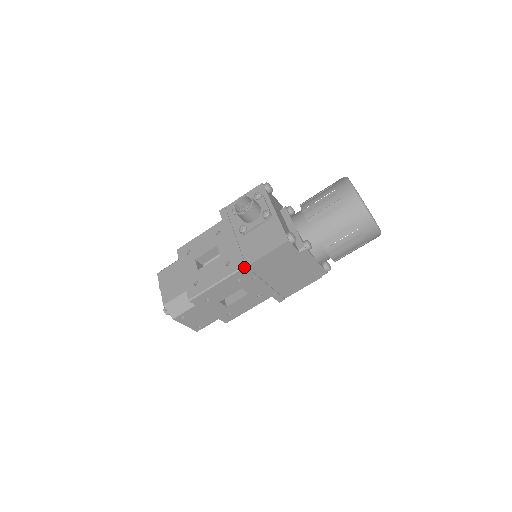
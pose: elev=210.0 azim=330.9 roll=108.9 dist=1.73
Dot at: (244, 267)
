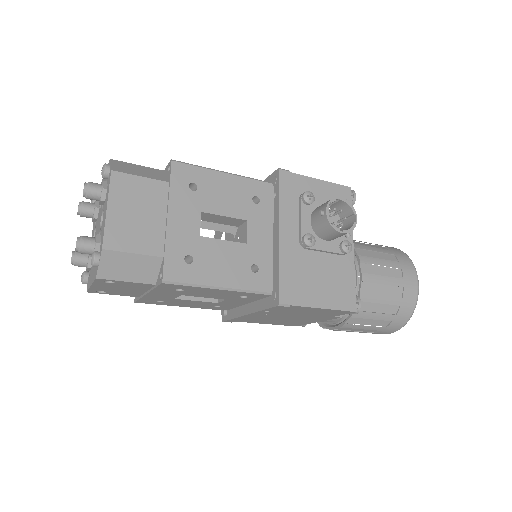
Dot at: (287, 304)
